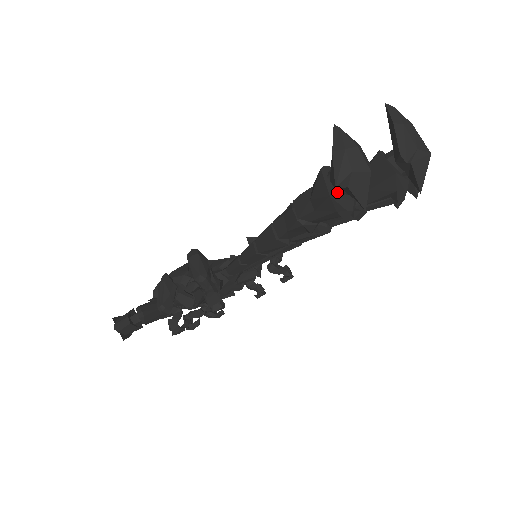
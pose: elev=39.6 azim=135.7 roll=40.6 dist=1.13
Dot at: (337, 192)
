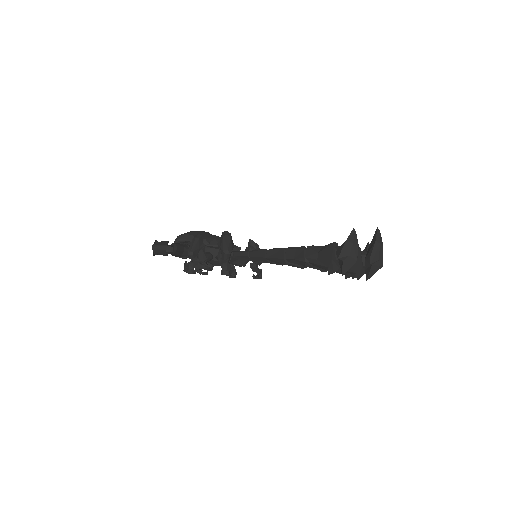
Dot at: (335, 259)
